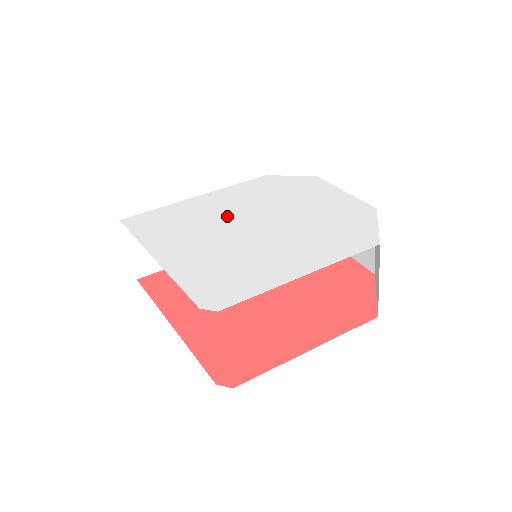
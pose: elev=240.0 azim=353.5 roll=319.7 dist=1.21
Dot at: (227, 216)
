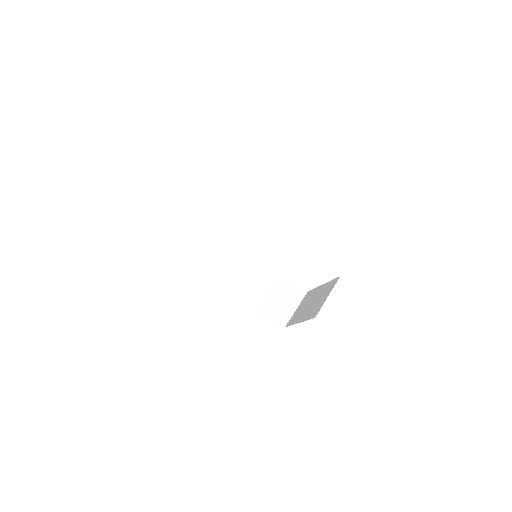
Dot at: occluded
